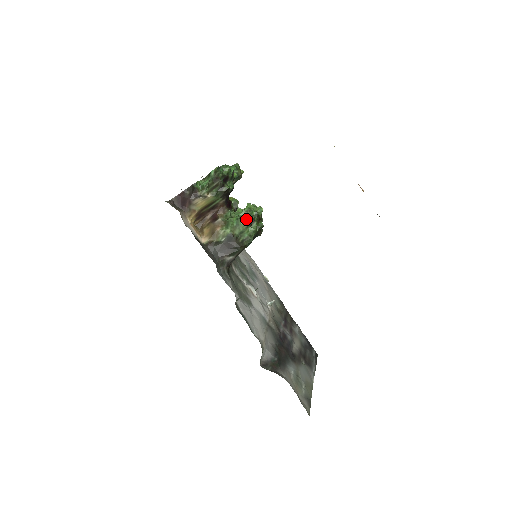
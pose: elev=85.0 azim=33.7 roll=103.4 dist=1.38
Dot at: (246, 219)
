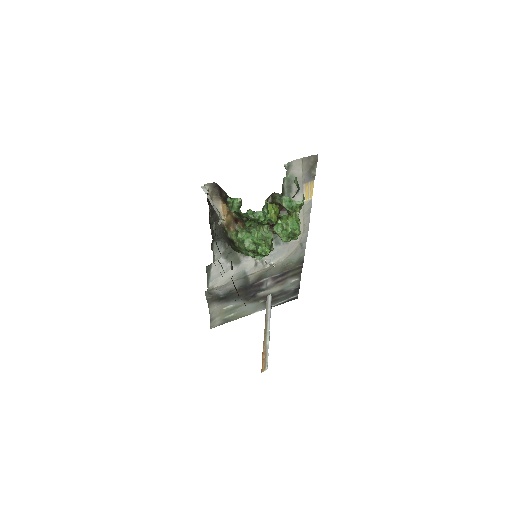
Dot at: (247, 248)
